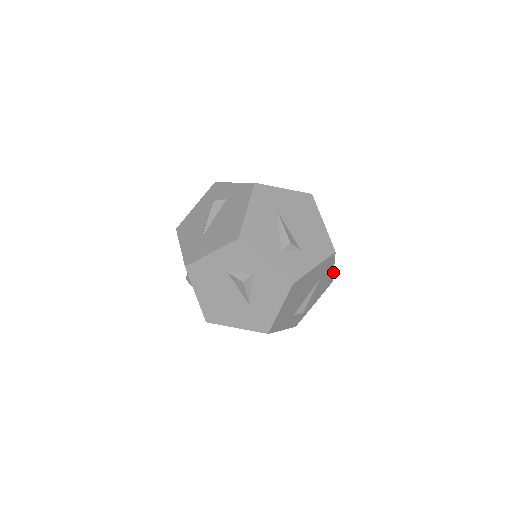
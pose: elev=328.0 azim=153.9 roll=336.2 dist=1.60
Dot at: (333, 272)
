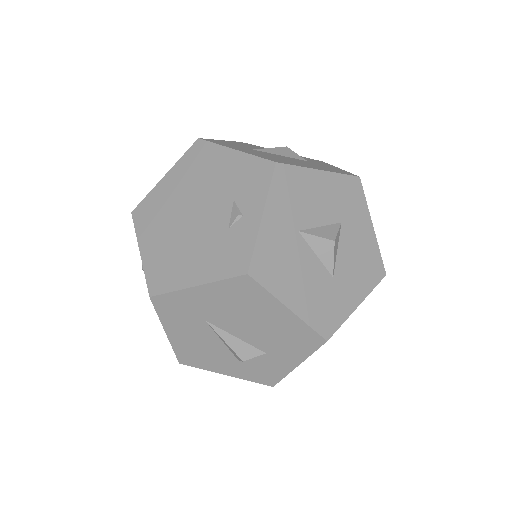
Dot at: (366, 296)
